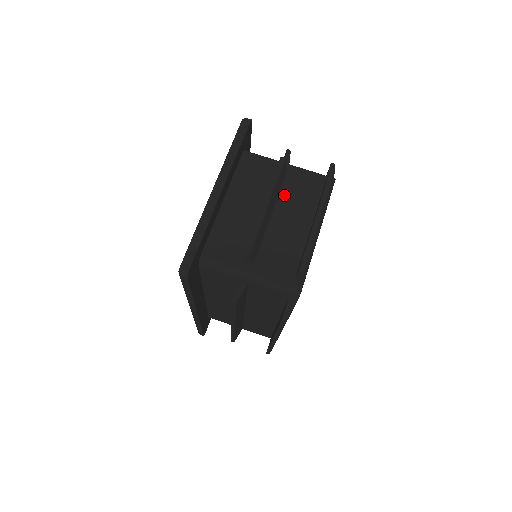
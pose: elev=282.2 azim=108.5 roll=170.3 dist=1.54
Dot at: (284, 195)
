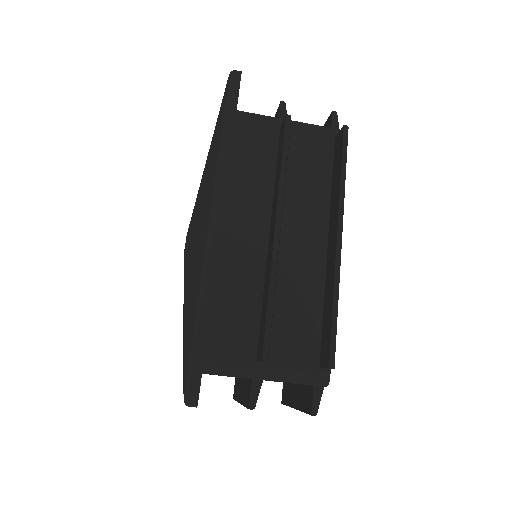
Dot at: occluded
